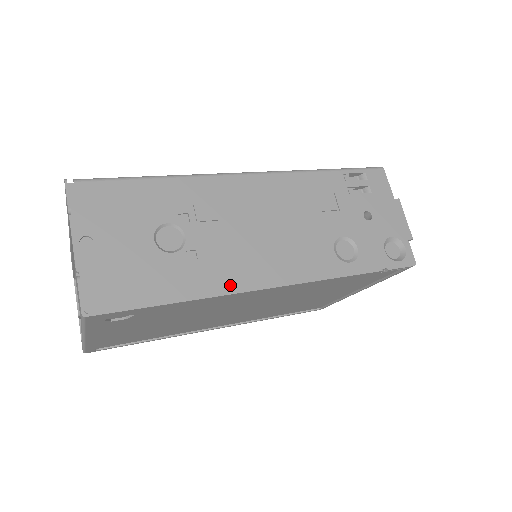
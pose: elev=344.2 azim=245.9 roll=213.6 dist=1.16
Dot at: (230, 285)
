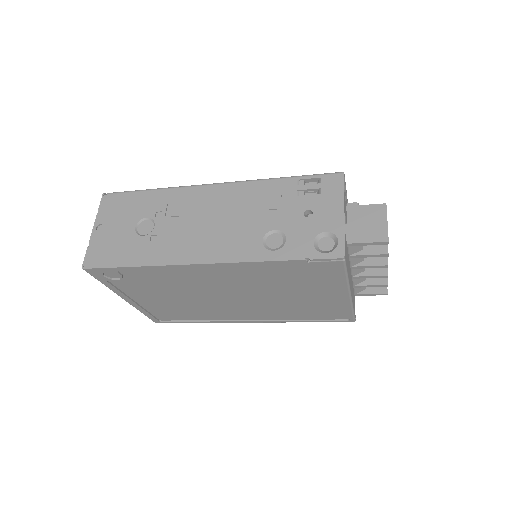
Dot at: (170, 259)
